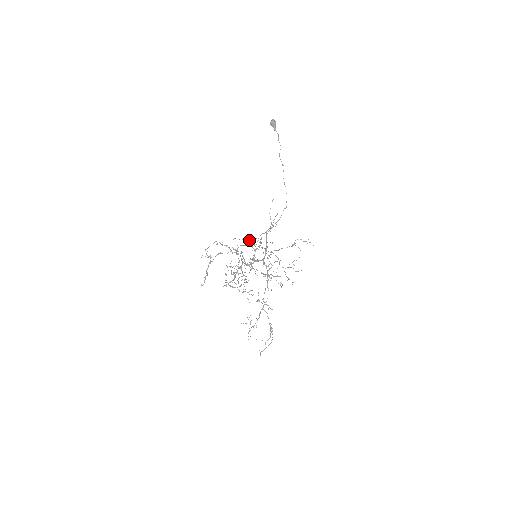
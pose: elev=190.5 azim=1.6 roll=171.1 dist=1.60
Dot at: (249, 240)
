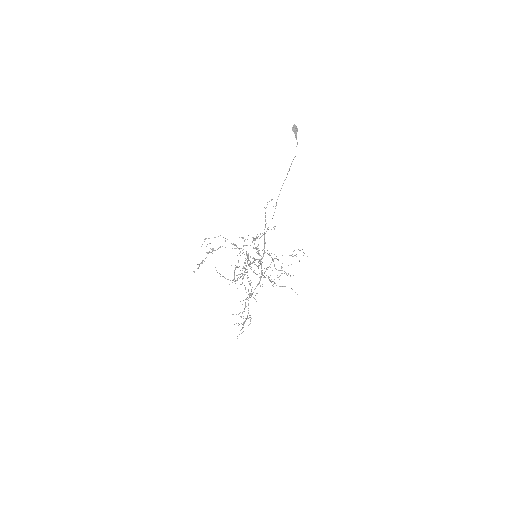
Dot at: occluded
